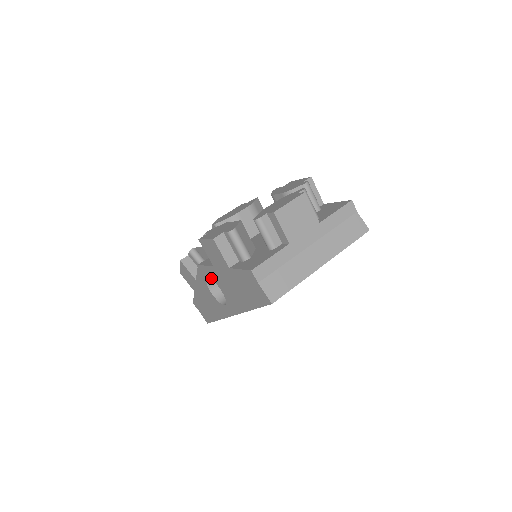
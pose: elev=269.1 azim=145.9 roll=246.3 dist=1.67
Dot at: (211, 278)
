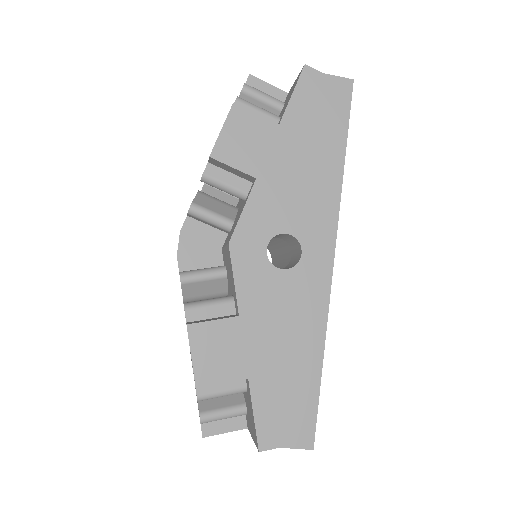
Dot at: occluded
